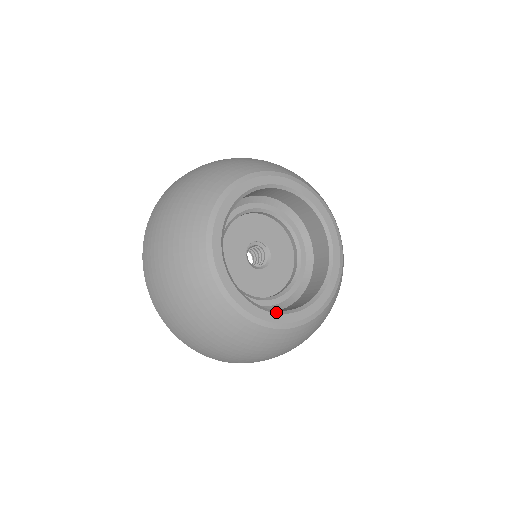
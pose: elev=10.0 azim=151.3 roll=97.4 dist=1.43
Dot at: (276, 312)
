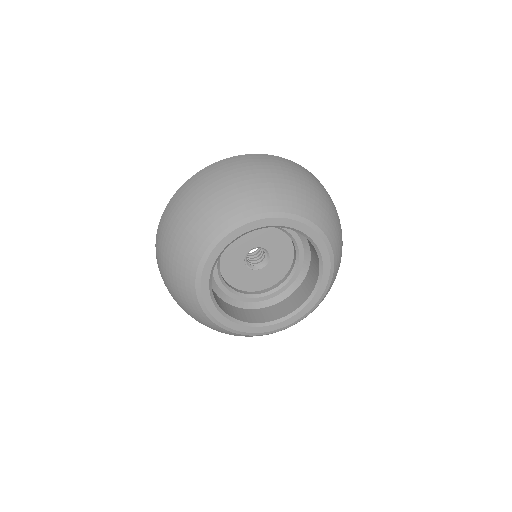
Dot at: (302, 308)
